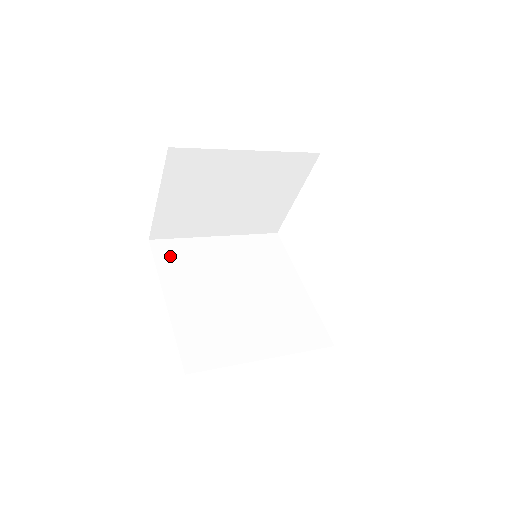
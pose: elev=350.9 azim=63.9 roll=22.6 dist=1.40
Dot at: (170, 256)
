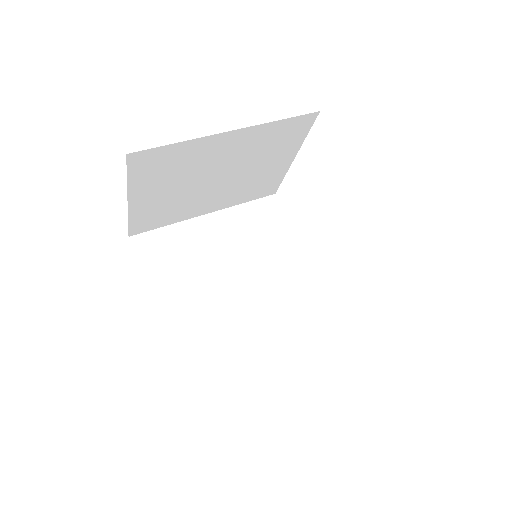
Dot at: (157, 254)
